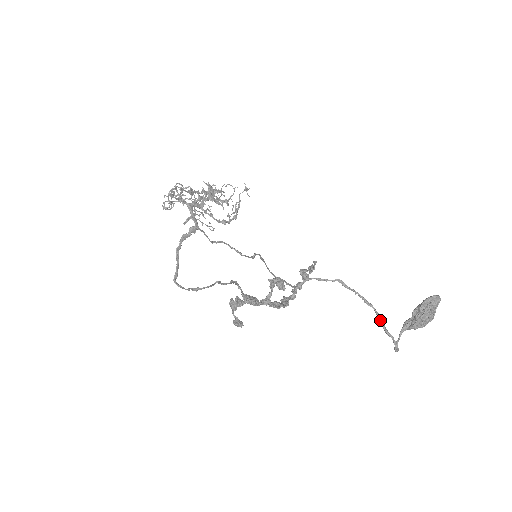
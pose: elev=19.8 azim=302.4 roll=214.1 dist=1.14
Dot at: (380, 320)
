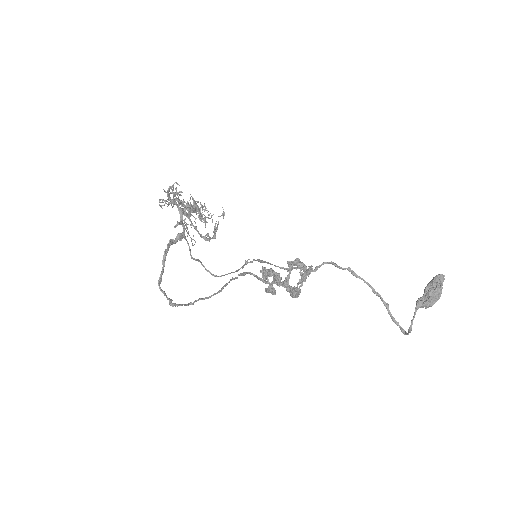
Dot at: (387, 308)
